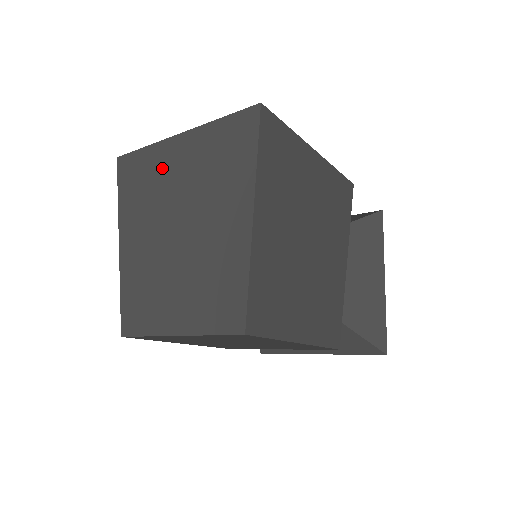
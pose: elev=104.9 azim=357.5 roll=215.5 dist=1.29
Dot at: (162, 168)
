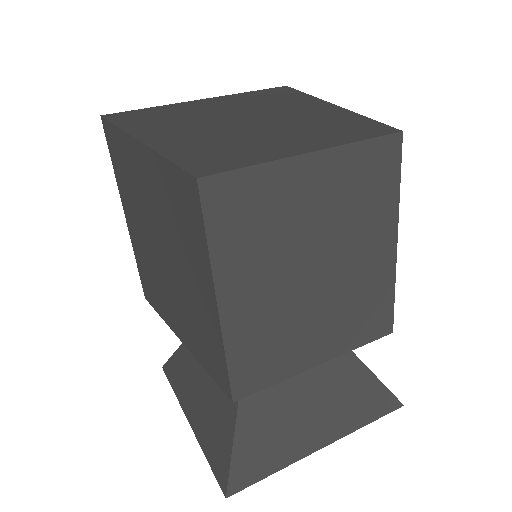
Dot at: (188, 109)
